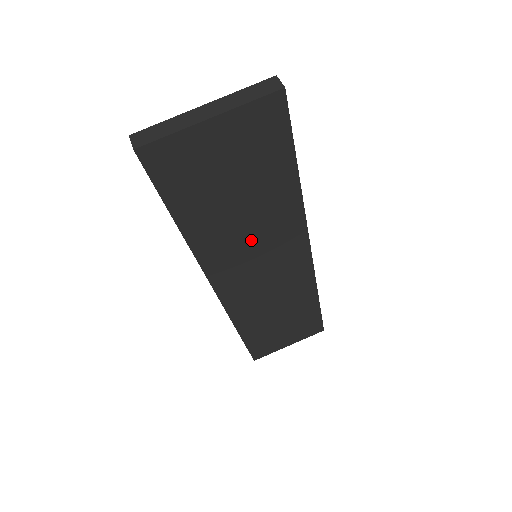
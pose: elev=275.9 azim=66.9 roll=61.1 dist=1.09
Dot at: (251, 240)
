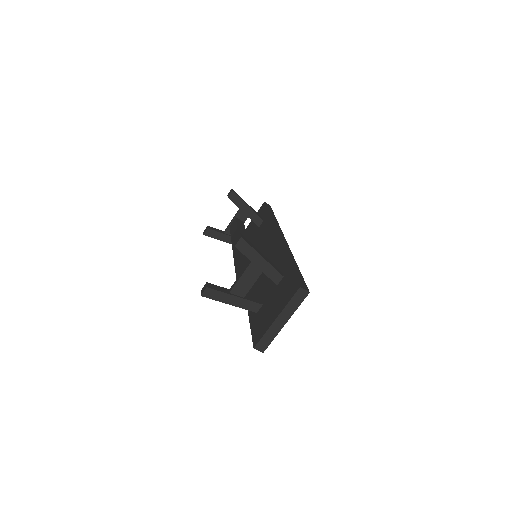
Dot at: occluded
